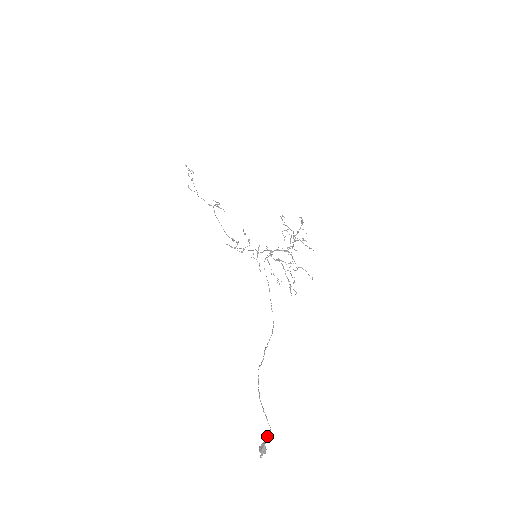
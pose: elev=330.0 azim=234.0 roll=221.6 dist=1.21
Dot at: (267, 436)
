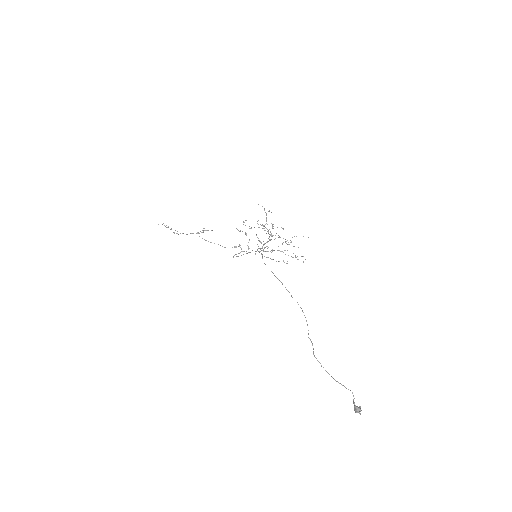
Dot at: (353, 399)
